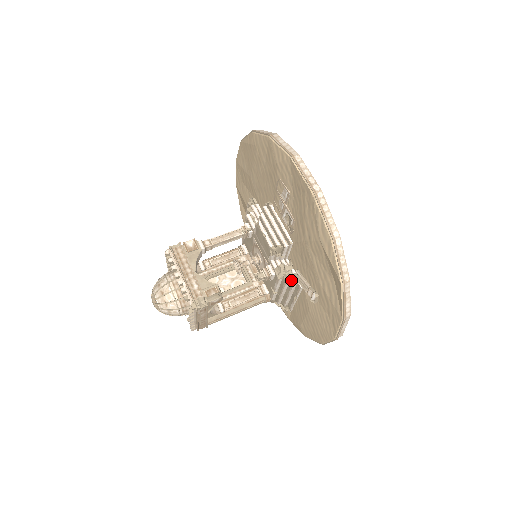
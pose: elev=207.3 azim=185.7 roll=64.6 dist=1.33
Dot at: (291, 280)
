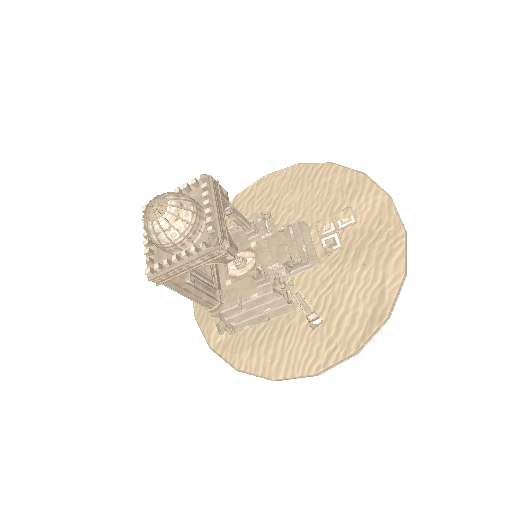
Dot at: (285, 298)
